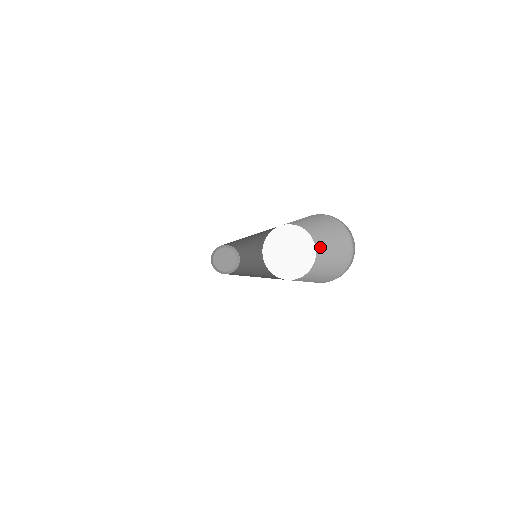
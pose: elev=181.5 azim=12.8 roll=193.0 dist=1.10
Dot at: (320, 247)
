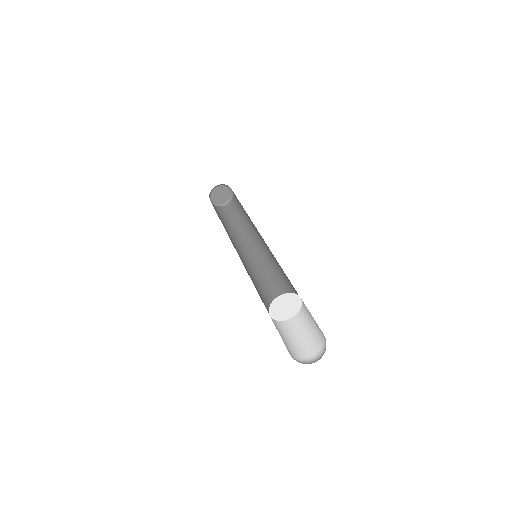
Dot at: (303, 302)
